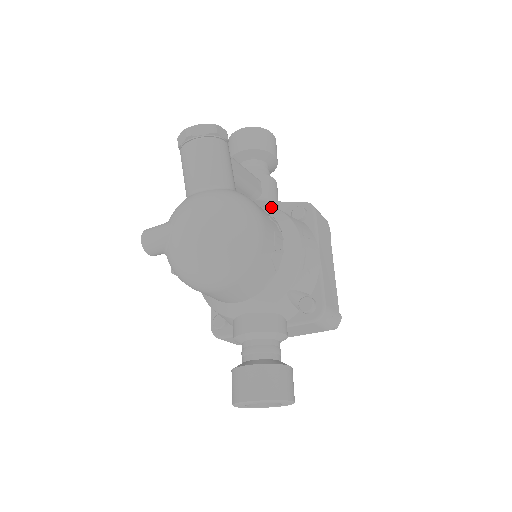
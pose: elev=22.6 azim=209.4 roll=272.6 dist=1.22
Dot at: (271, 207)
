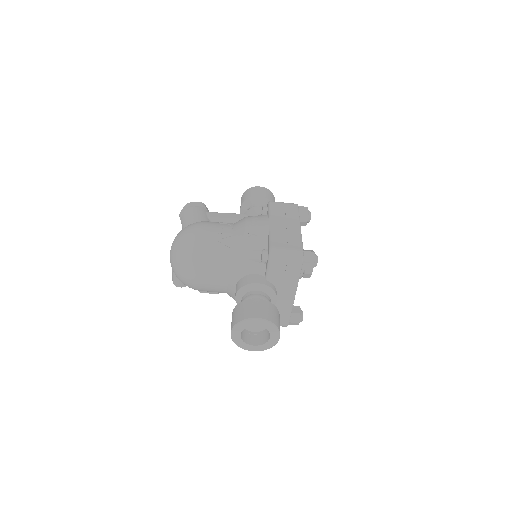
Dot at: occluded
